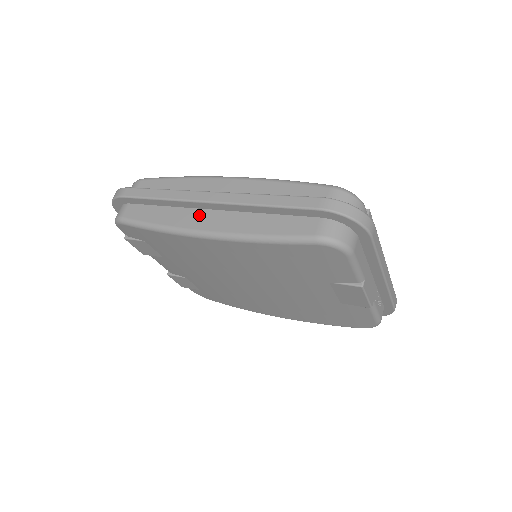
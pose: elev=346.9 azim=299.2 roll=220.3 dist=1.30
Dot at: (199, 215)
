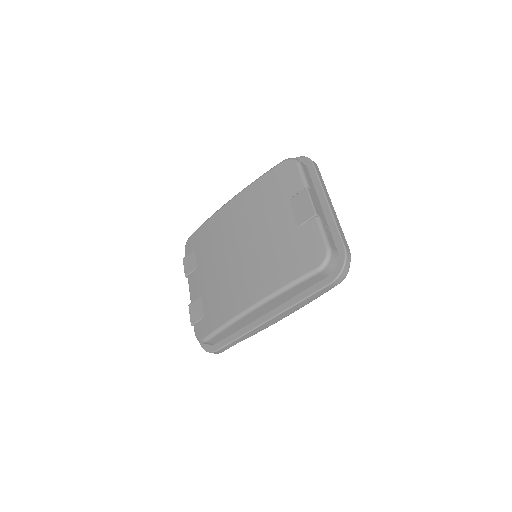
Dot at: occluded
